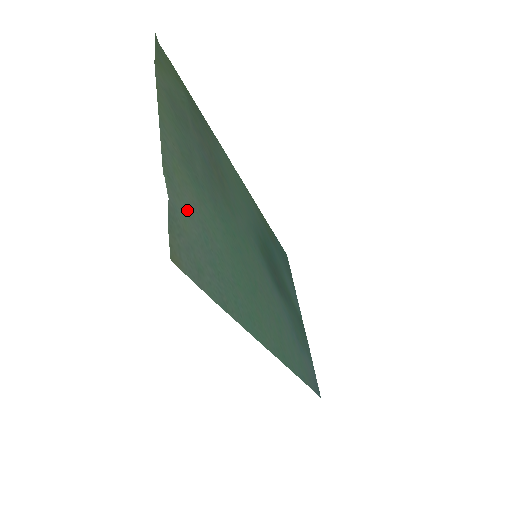
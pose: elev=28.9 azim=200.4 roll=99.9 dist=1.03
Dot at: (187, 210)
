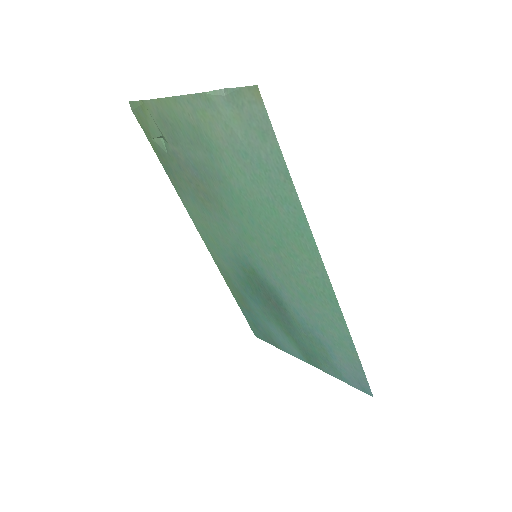
Dot at: (227, 126)
